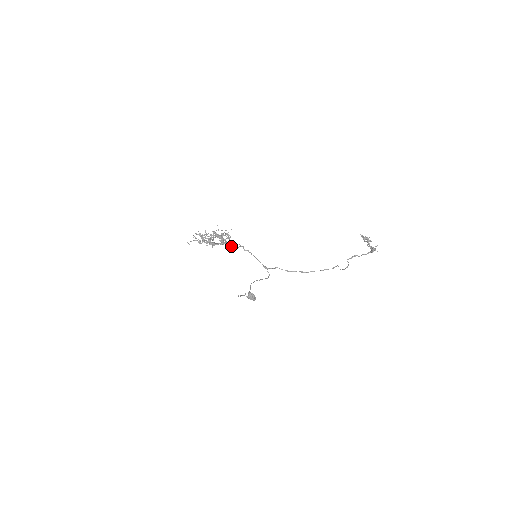
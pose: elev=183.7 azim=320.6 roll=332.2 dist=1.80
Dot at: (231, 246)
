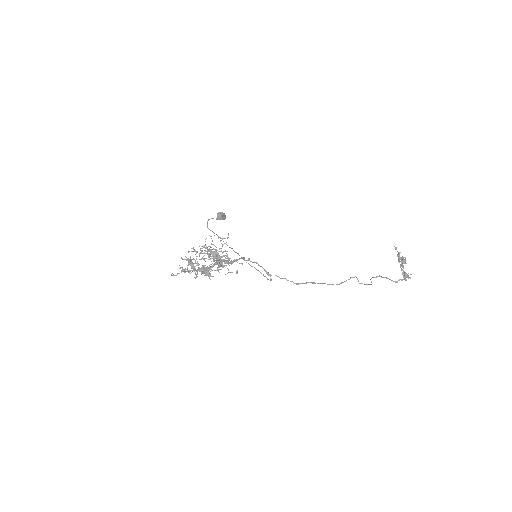
Dot at: (229, 263)
